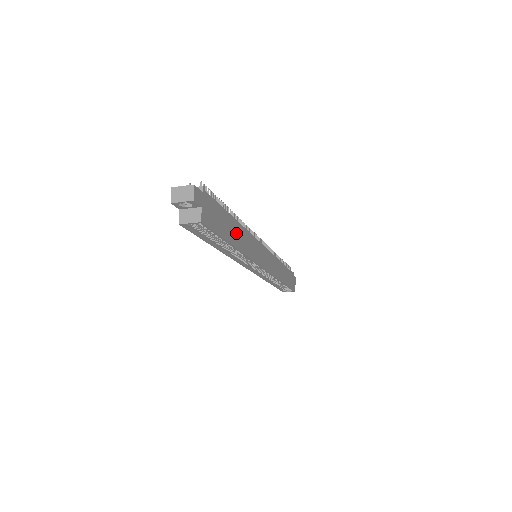
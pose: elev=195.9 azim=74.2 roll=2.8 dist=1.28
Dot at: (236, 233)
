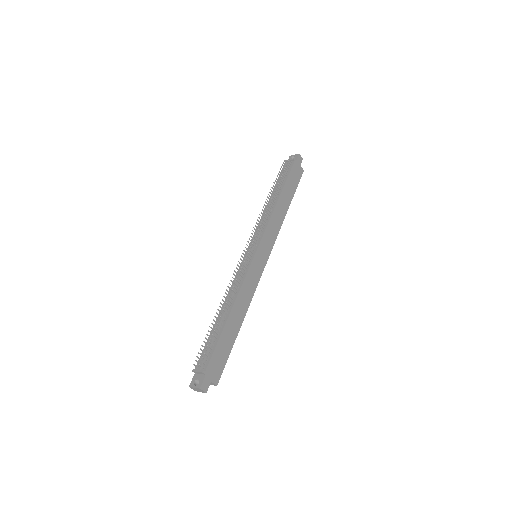
Dot at: (235, 319)
